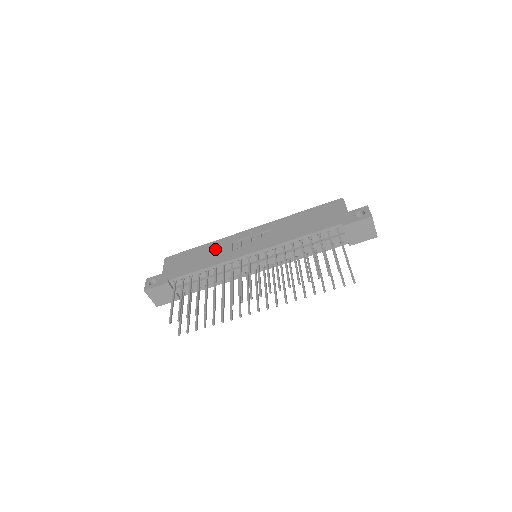
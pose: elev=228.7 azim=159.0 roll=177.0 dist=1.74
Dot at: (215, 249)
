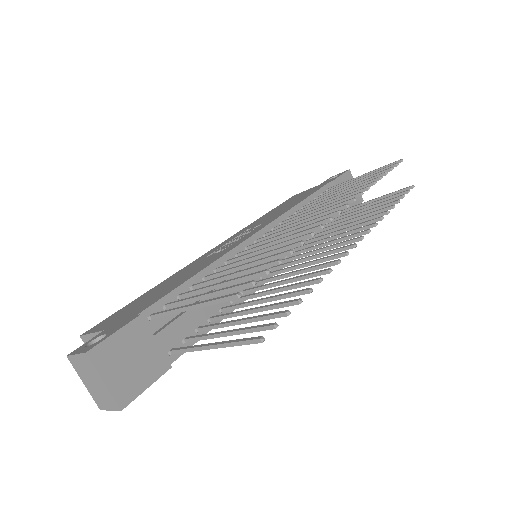
Dot at: (185, 271)
